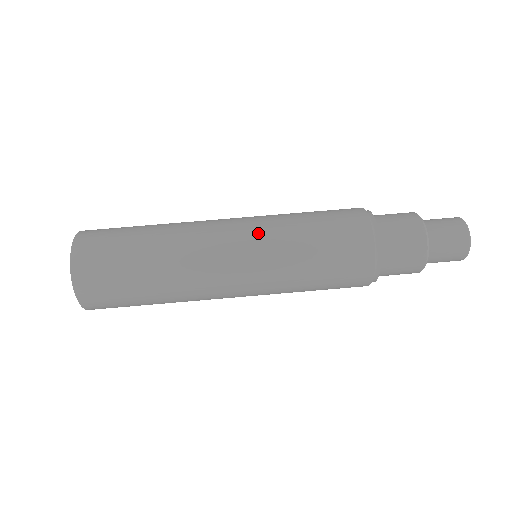
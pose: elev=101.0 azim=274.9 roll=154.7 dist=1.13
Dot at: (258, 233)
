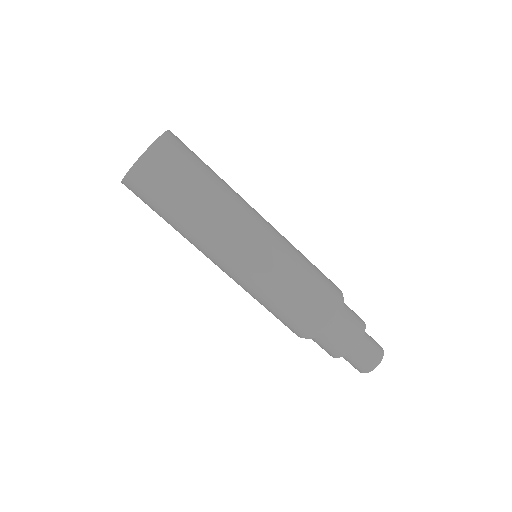
Dot at: (256, 271)
